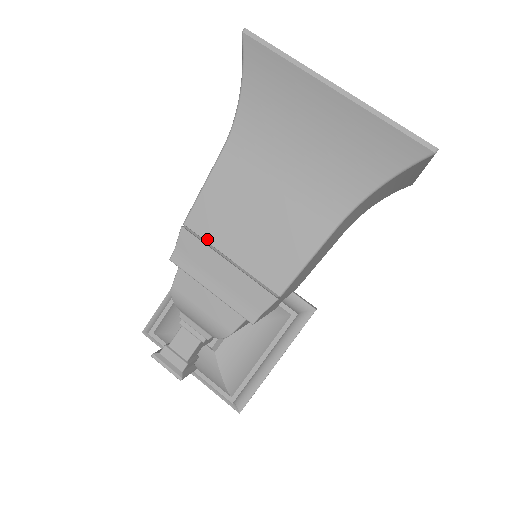
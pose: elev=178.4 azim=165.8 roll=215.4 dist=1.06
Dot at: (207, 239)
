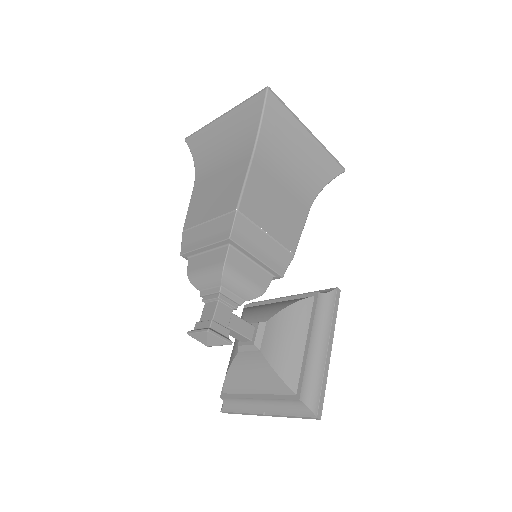
Dot at: (194, 225)
